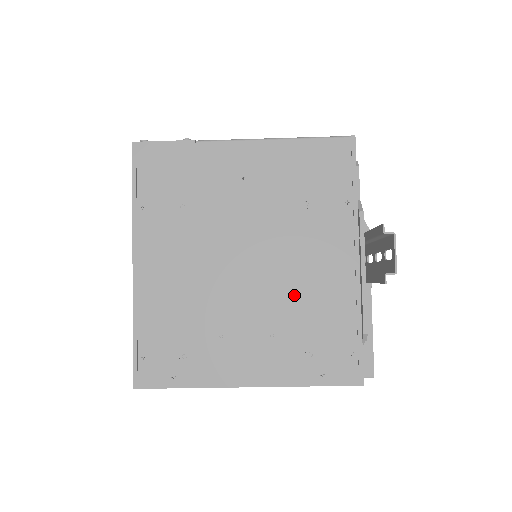
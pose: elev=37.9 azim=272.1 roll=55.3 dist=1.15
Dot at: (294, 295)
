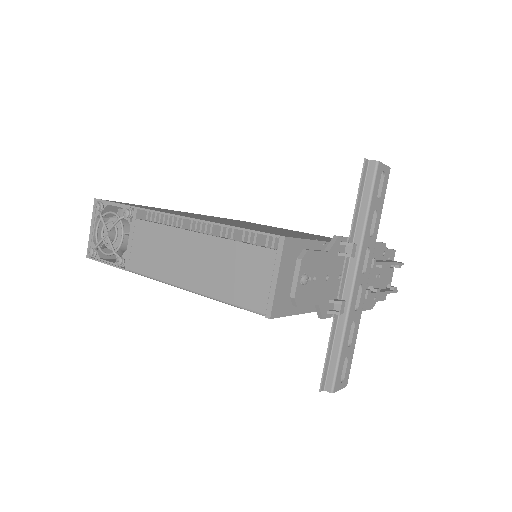
Dot at: occluded
